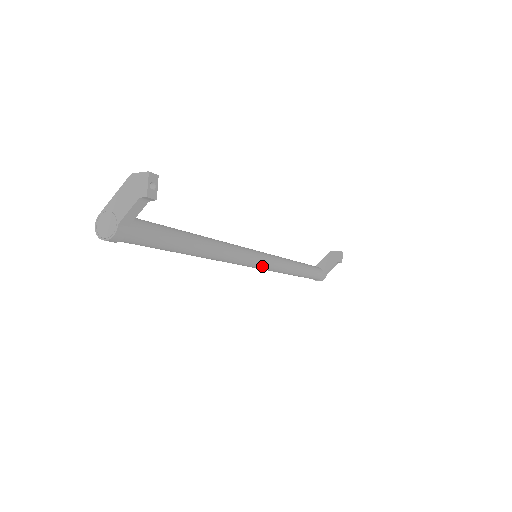
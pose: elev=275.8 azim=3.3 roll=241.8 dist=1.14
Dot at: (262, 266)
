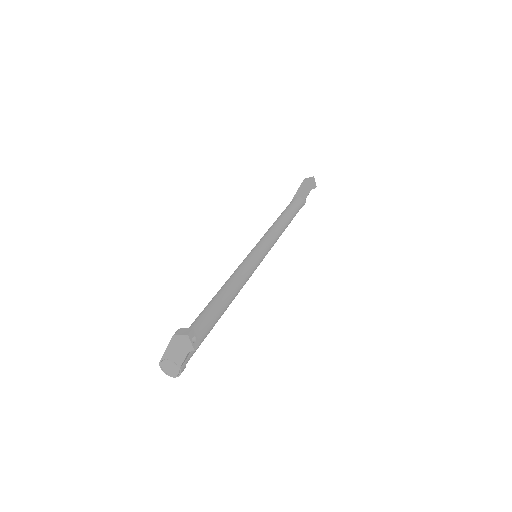
Dot at: occluded
